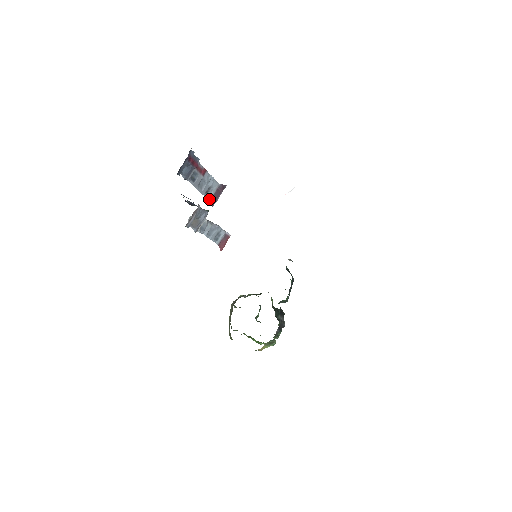
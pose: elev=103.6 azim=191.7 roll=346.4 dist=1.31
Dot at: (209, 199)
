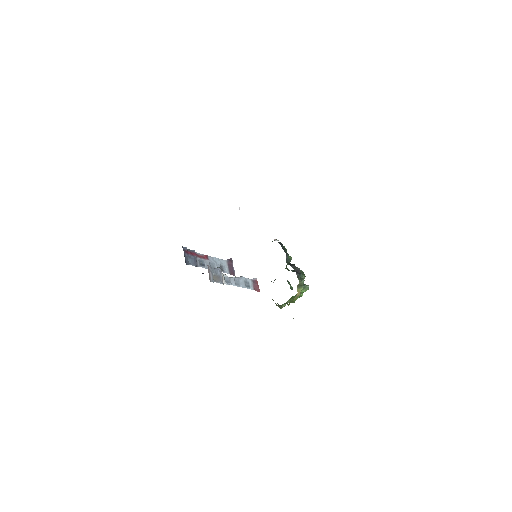
Dot at: (228, 273)
